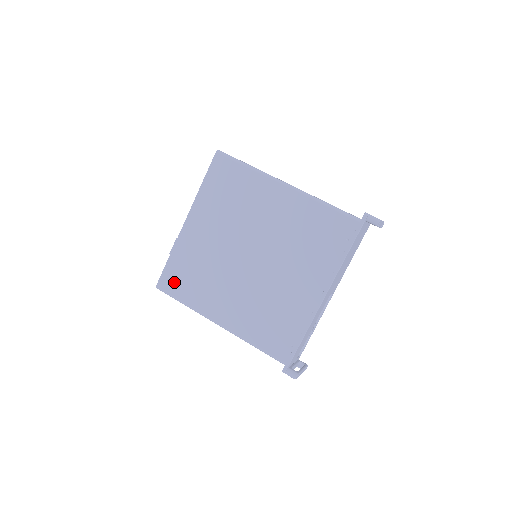
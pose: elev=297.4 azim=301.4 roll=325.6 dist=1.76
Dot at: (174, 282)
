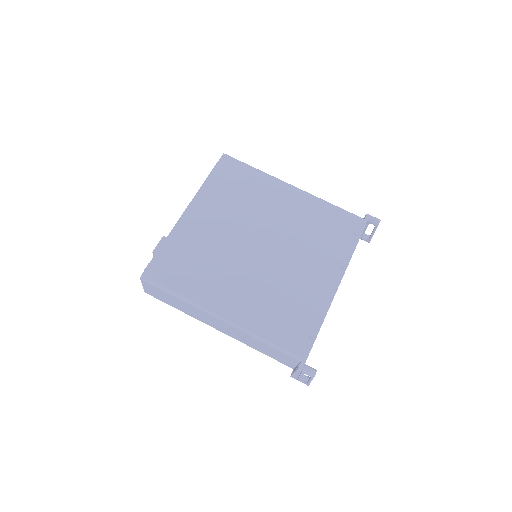
Dot at: (166, 270)
